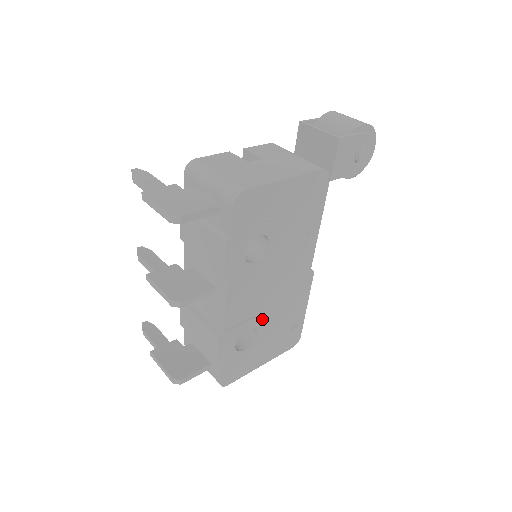
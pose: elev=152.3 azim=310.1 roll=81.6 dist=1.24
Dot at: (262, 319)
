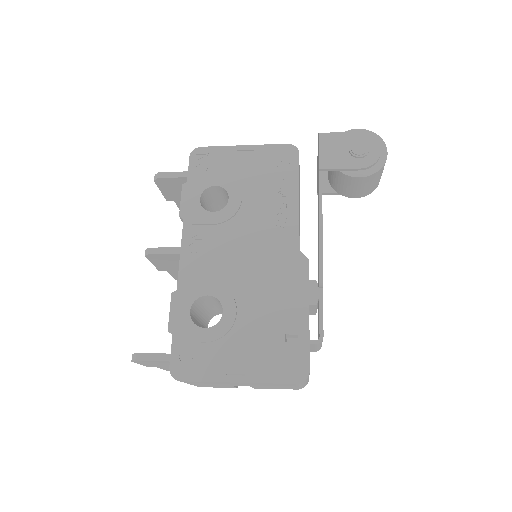
Dot at: (228, 292)
